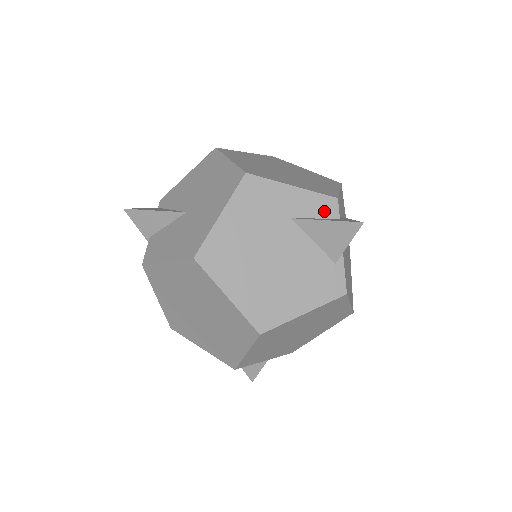
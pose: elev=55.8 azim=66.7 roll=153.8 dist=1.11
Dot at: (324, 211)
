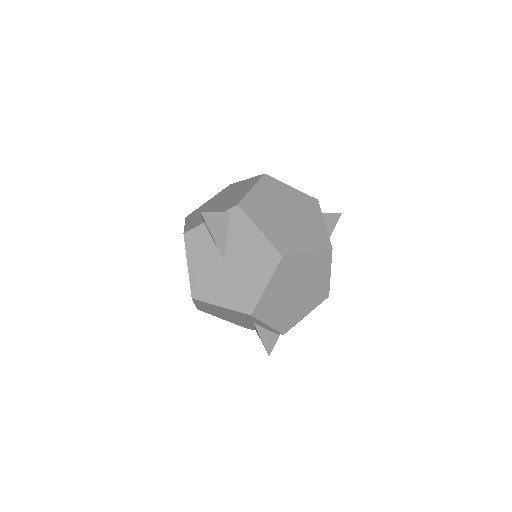
Dot at: (272, 331)
